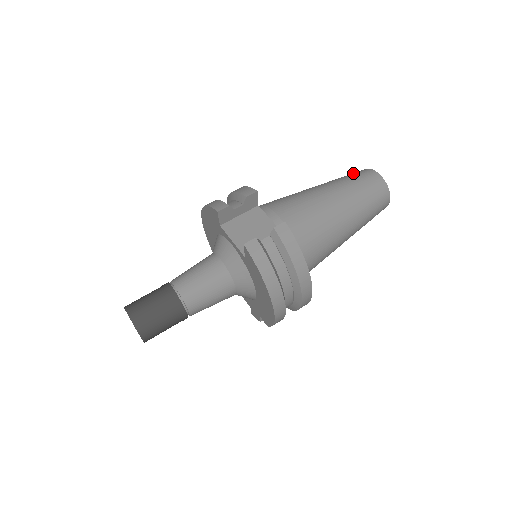
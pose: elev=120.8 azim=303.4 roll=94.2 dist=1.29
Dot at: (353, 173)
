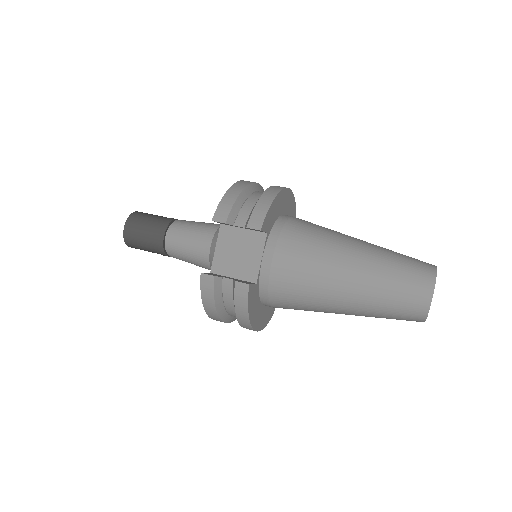
Dot at: (413, 267)
